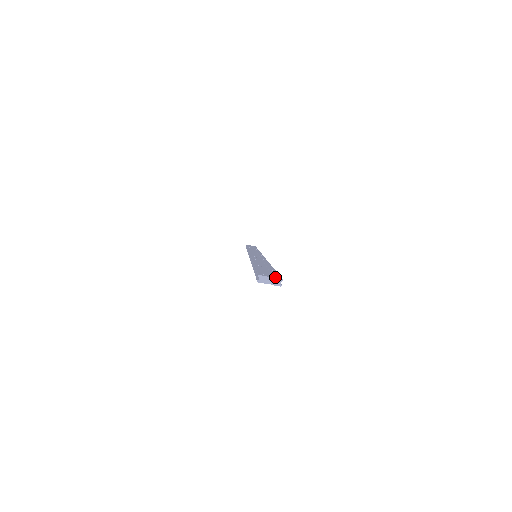
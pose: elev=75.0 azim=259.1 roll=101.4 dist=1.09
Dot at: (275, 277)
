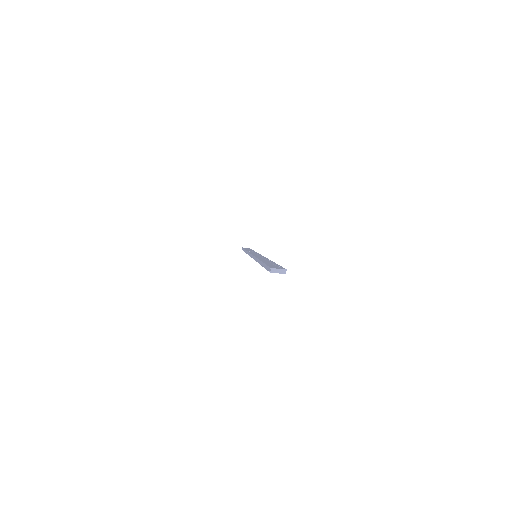
Dot at: (281, 268)
